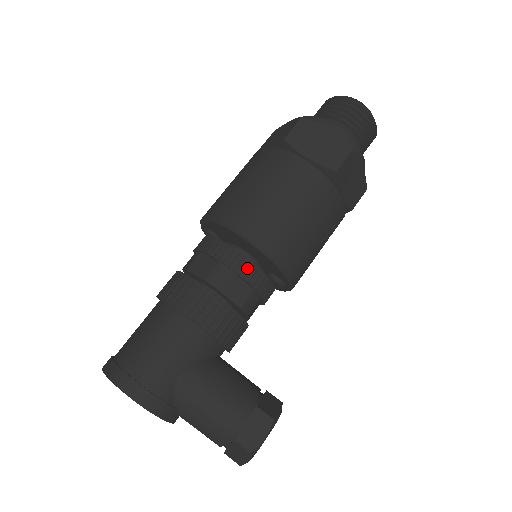
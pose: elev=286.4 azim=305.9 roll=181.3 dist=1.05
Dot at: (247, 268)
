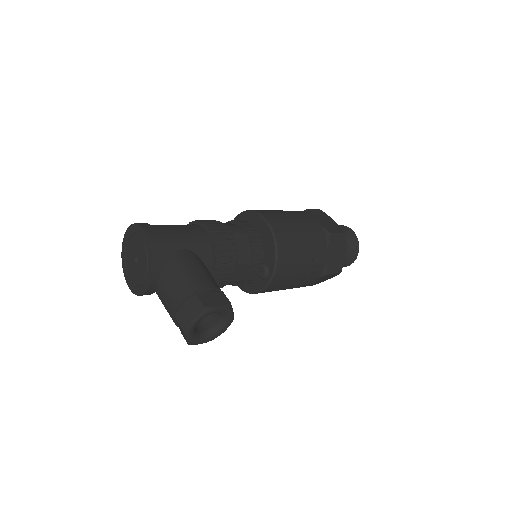
Dot at: (256, 236)
